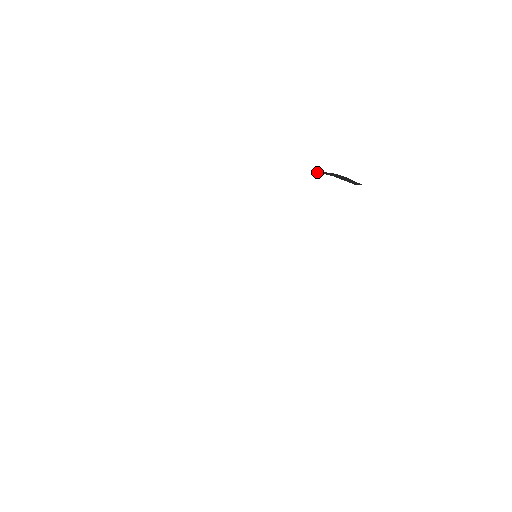
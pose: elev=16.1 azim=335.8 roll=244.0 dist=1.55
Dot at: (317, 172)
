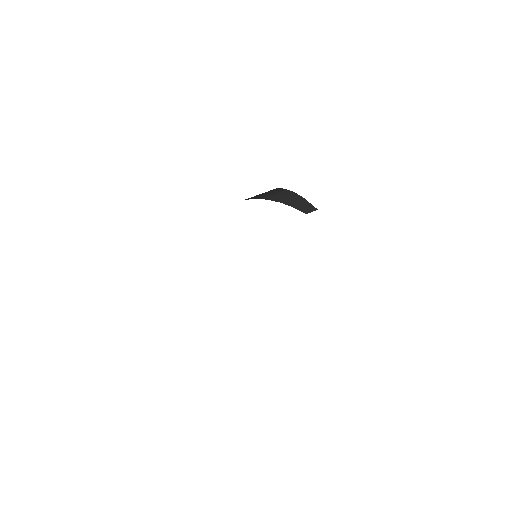
Dot at: (279, 200)
